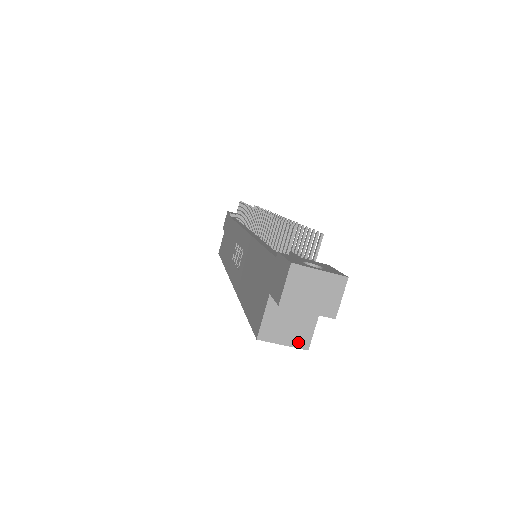
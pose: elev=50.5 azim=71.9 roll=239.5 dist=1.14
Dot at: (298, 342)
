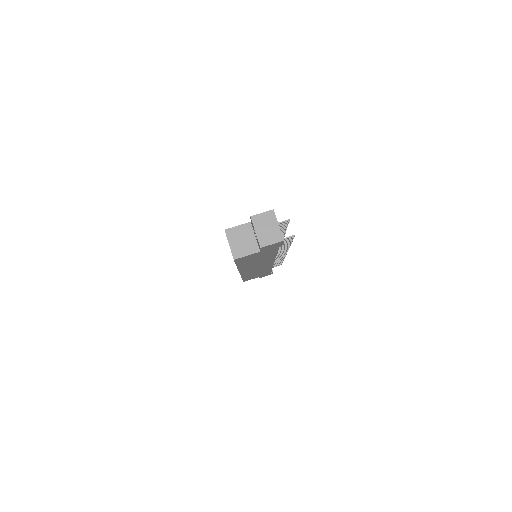
Dot at: (235, 252)
